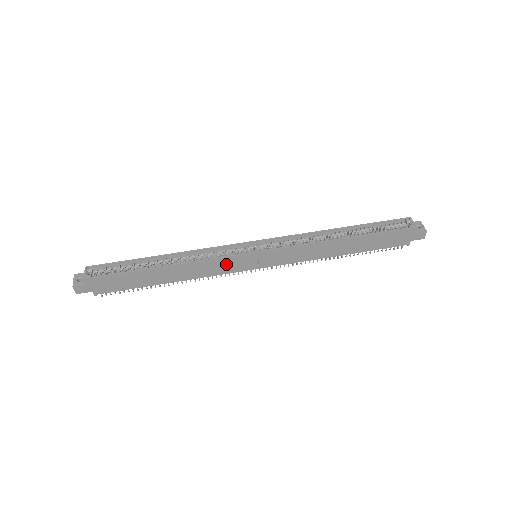
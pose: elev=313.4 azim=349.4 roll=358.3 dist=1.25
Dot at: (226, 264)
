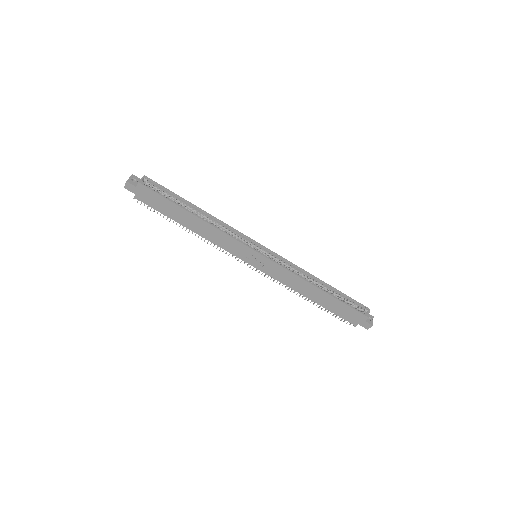
Dot at: (234, 245)
